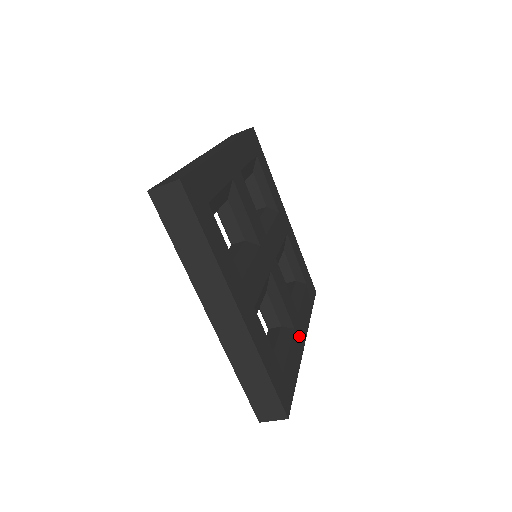
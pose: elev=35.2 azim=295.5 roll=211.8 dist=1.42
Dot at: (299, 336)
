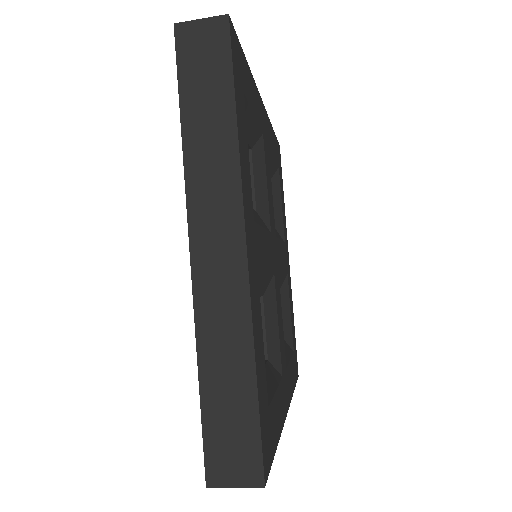
Dot at: (284, 394)
